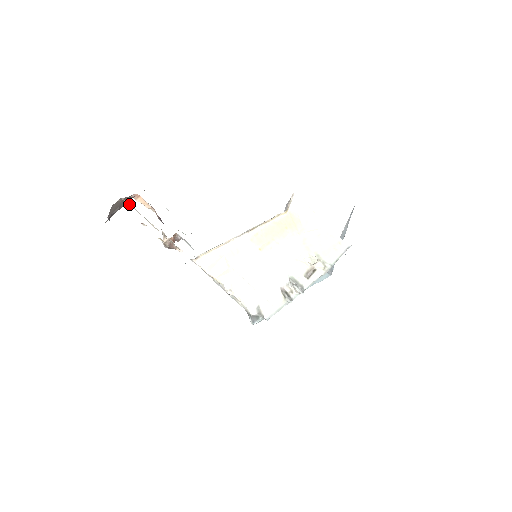
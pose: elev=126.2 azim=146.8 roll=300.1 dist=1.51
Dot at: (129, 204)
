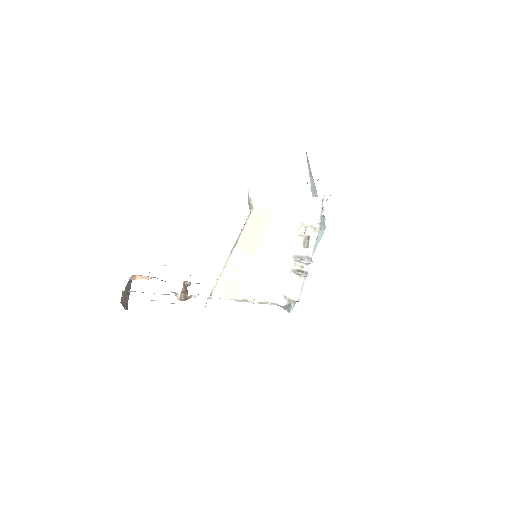
Dot at: (132, 291)
